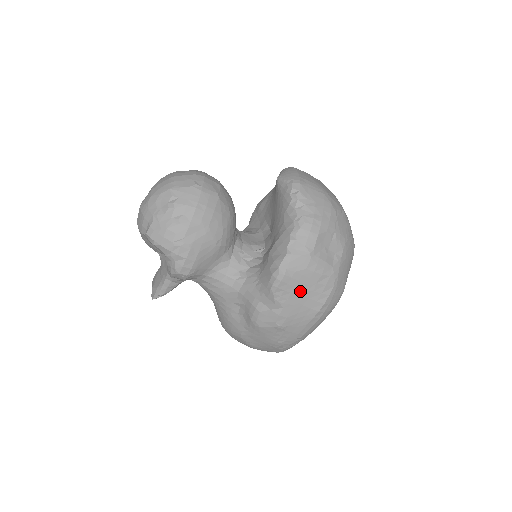
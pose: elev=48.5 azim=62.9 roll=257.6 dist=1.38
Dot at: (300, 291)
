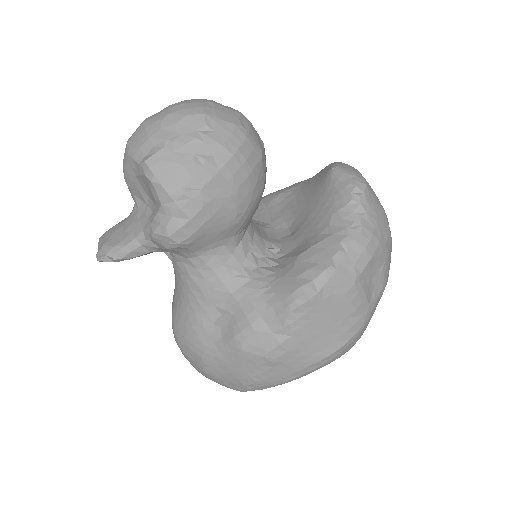
Dot at: (323, 321)
